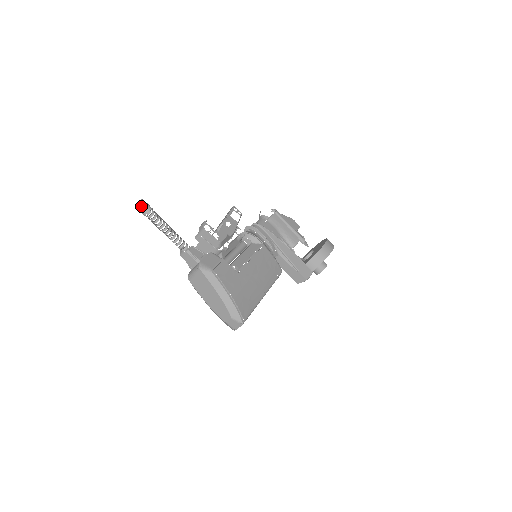
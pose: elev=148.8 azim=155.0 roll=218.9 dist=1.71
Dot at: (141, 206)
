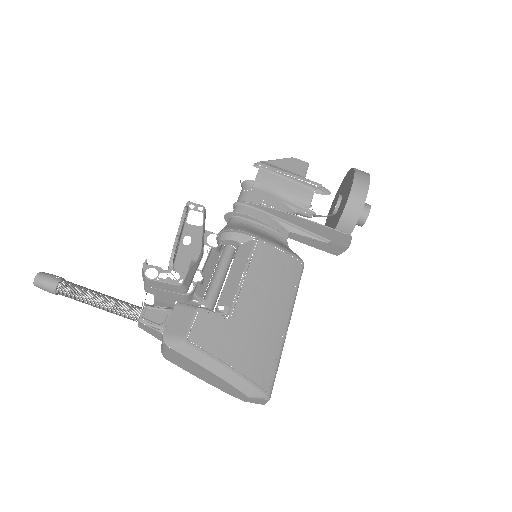
Dot at: (41, 285)
